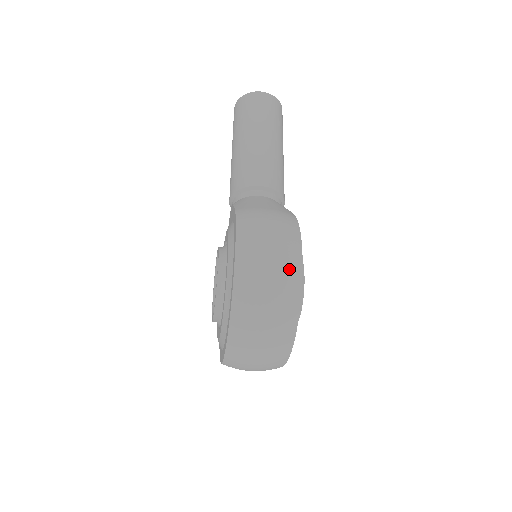
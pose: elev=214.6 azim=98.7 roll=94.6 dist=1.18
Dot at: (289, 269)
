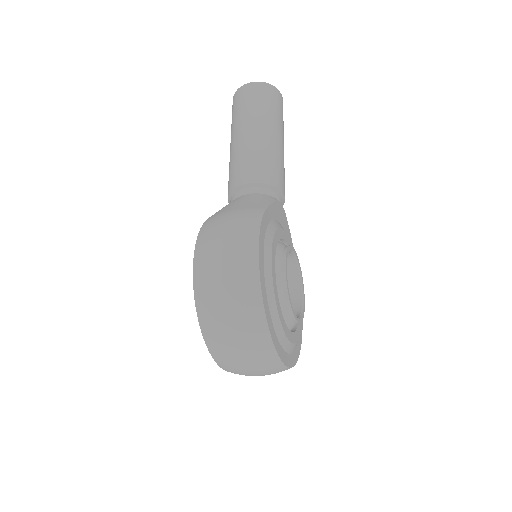
Dot at: (243, 271)
